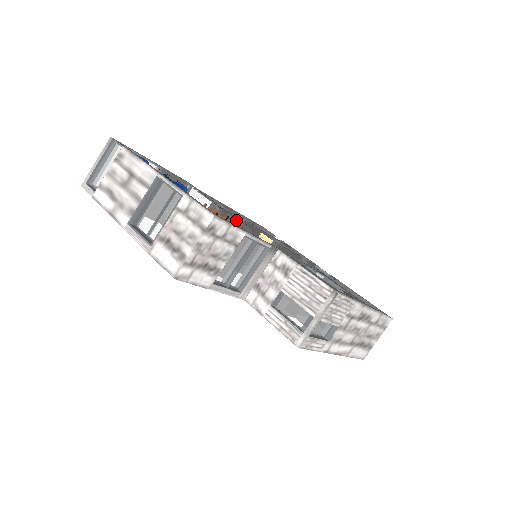
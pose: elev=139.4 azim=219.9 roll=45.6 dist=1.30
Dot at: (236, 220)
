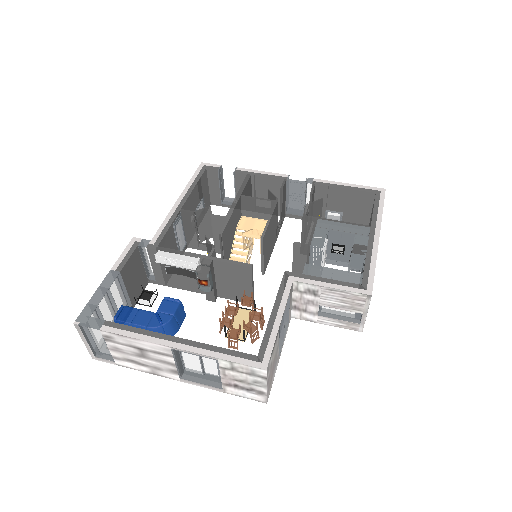
Dot at: (226, 264)
